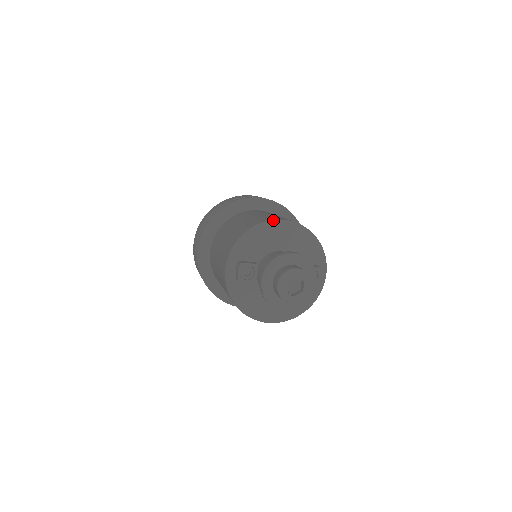
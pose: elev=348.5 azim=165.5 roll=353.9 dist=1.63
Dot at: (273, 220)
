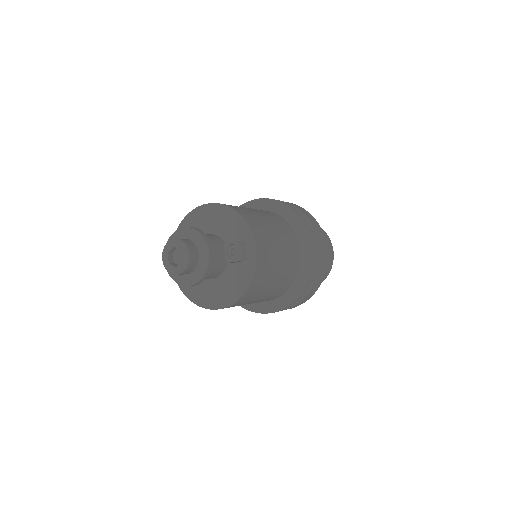
Dot at: (198, 207)
